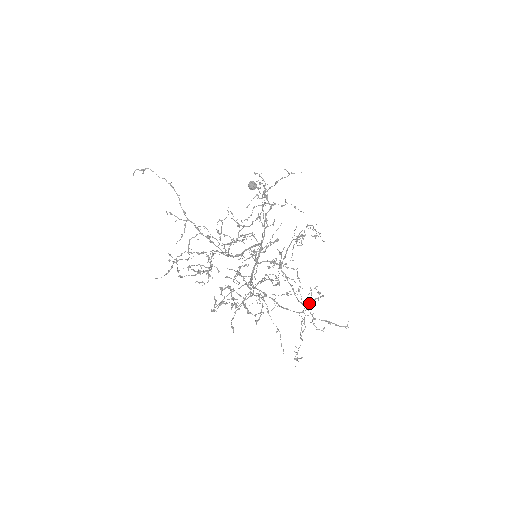
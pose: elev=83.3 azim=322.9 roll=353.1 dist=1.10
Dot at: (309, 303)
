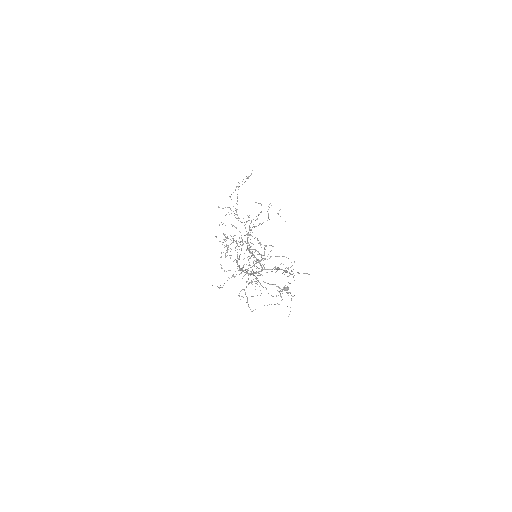
Dot at: occluded
